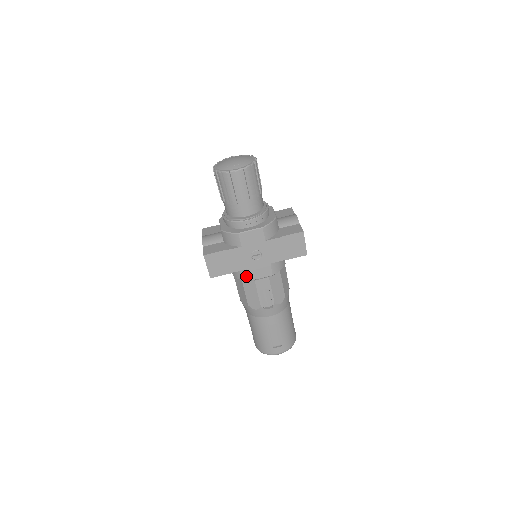
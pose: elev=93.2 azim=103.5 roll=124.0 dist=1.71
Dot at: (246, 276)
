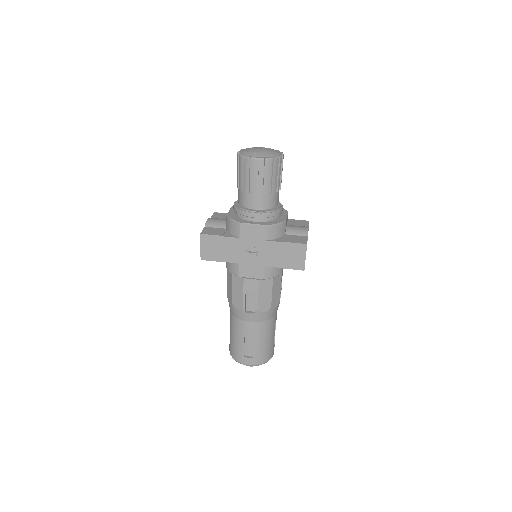
Dot at: (237, 270)
